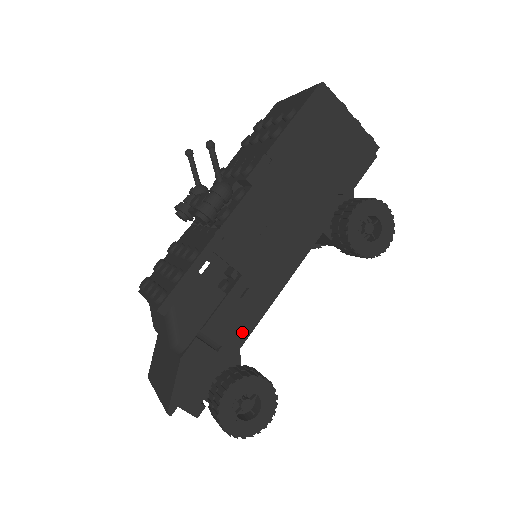
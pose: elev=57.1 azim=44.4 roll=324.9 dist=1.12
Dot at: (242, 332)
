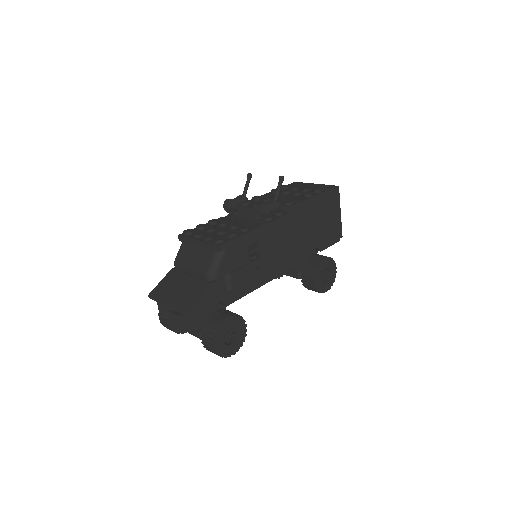
Dot at: (244, 291)
